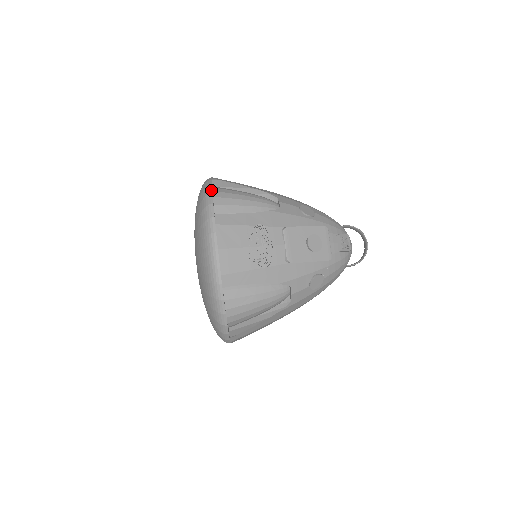
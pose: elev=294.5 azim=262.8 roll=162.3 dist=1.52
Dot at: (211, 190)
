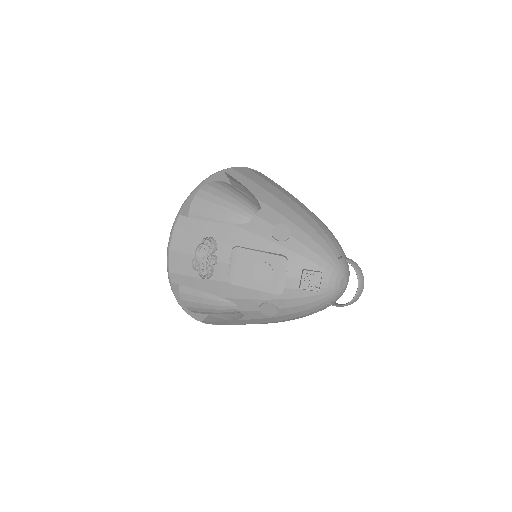
Dot at: (196, 188)
